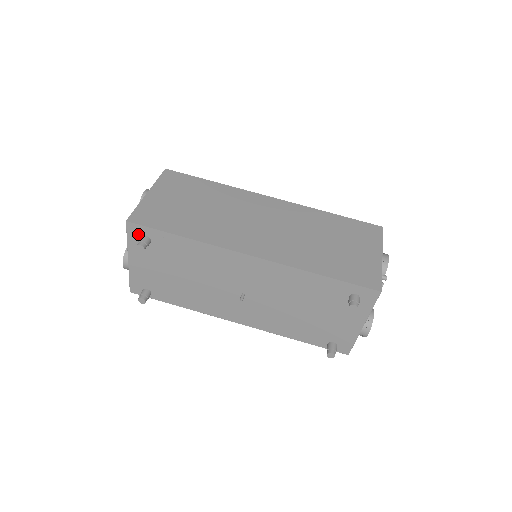
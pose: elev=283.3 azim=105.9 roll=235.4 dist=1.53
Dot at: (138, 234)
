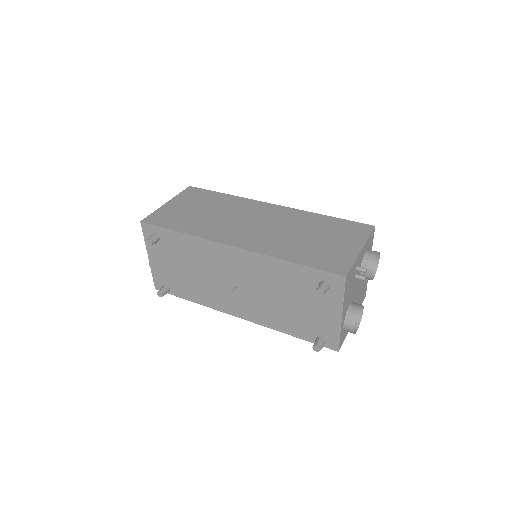
Dot at: (150, 233)
